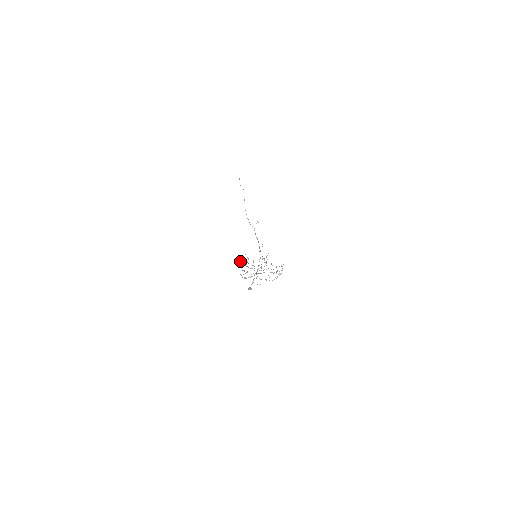
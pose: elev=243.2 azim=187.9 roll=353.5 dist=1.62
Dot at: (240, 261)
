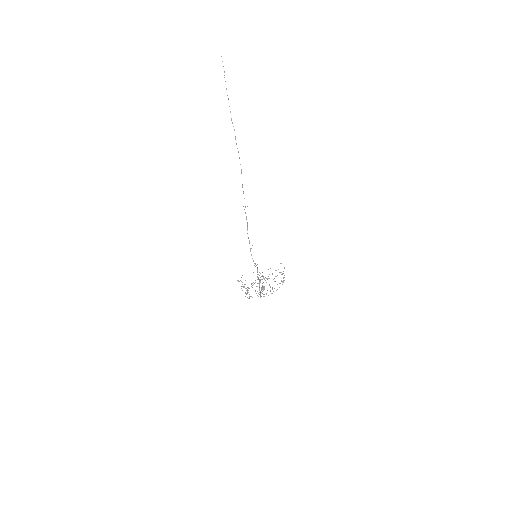
Dot at: (239, 281)
